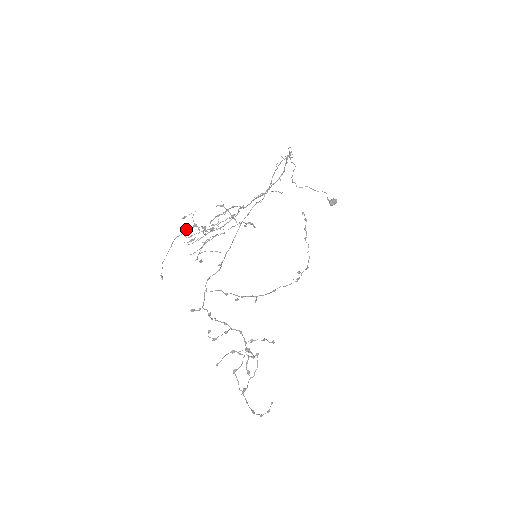
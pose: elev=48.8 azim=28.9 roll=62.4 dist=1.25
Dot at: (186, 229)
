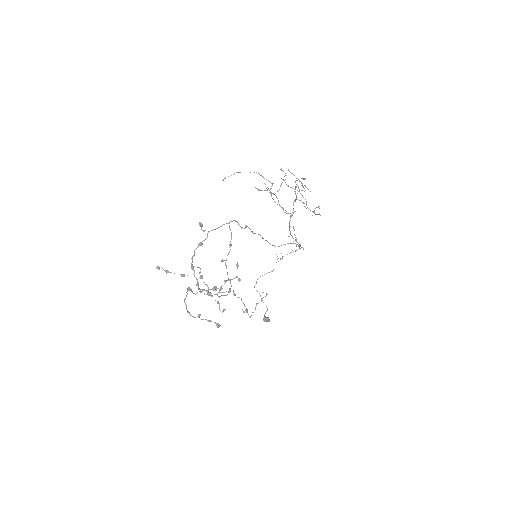
Dot at: occluded
